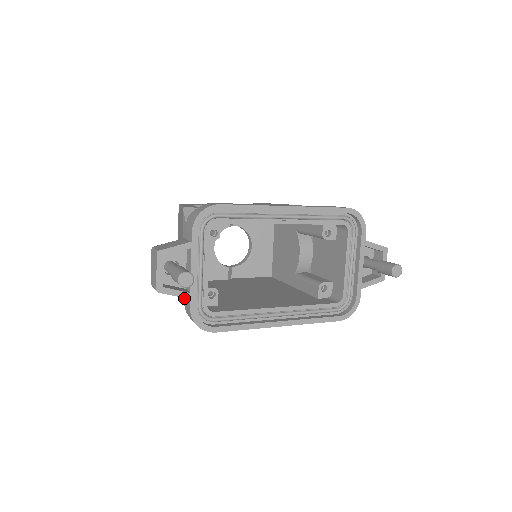
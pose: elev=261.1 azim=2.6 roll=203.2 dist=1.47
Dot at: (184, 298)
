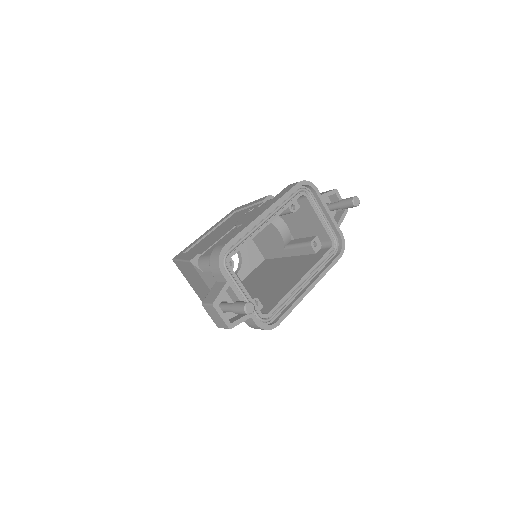
Dot at: occluded
